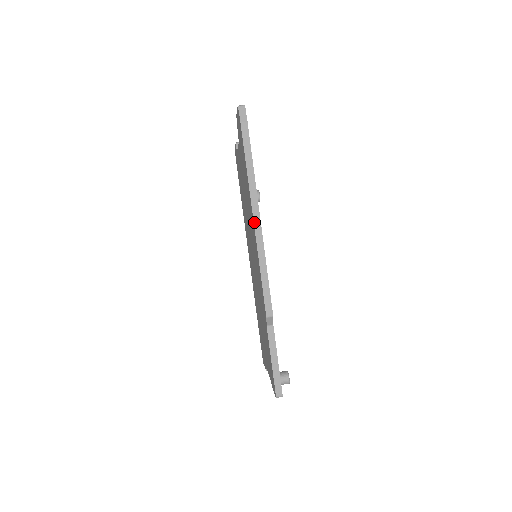
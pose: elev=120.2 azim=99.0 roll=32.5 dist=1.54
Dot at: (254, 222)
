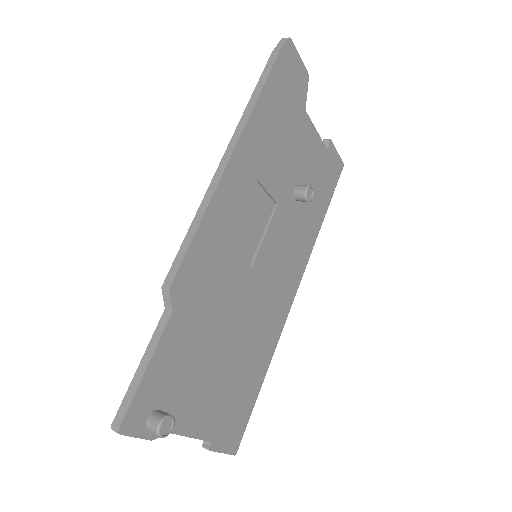
Dot at: (221, 160)
